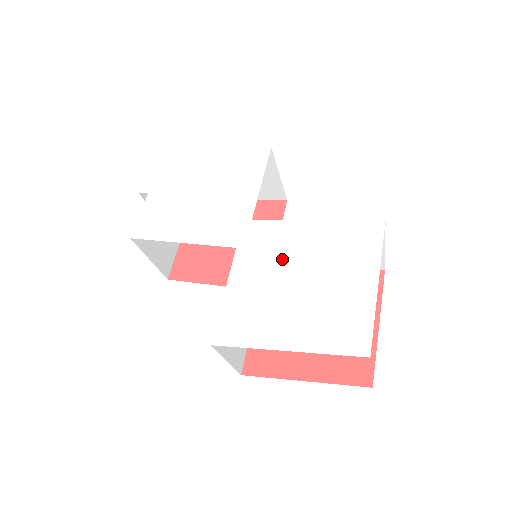
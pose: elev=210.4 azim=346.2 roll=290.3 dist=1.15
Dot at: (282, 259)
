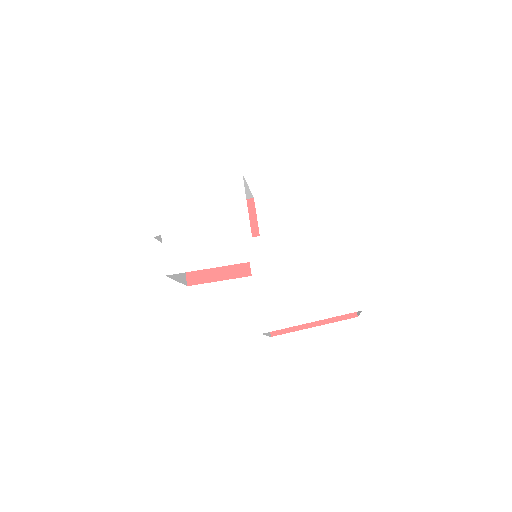
Dot at: (285, 262)
